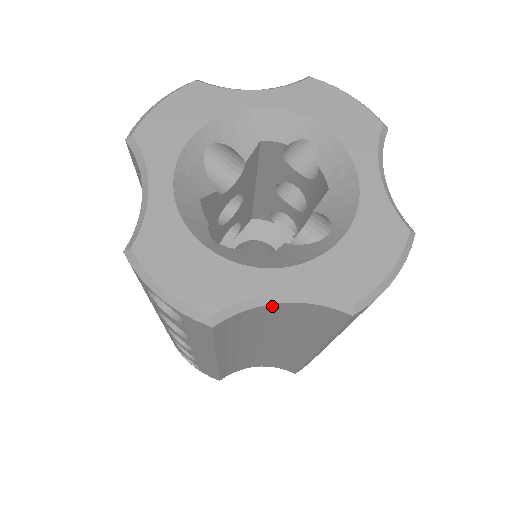
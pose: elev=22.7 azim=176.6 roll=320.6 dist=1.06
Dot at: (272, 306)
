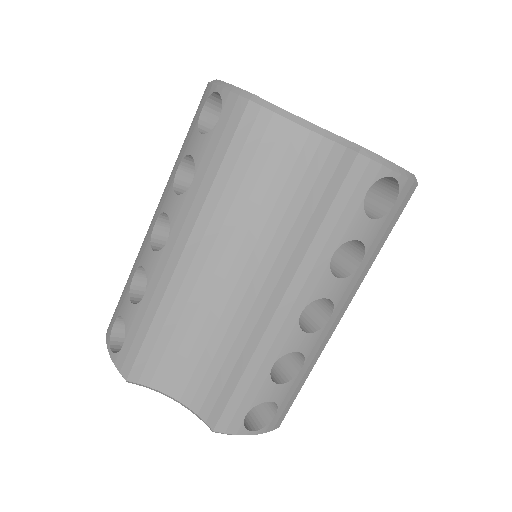
Dot at: (295, 132)
